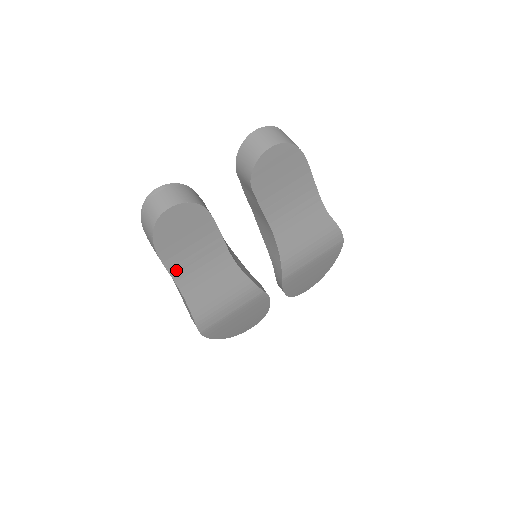
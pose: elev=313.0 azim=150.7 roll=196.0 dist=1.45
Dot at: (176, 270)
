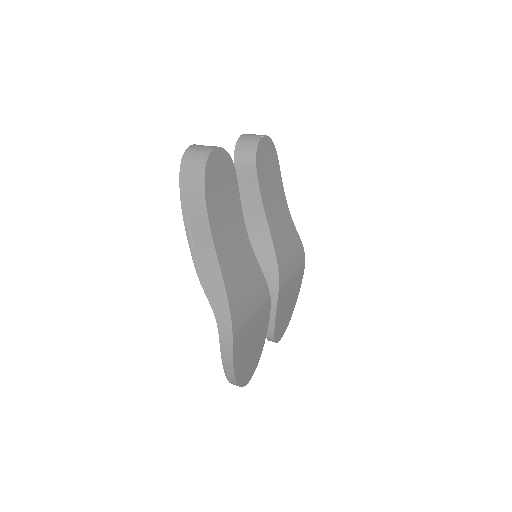
Dot at: (215, 229)
